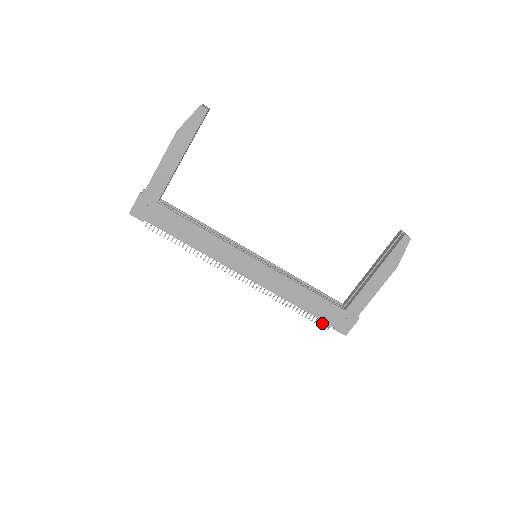
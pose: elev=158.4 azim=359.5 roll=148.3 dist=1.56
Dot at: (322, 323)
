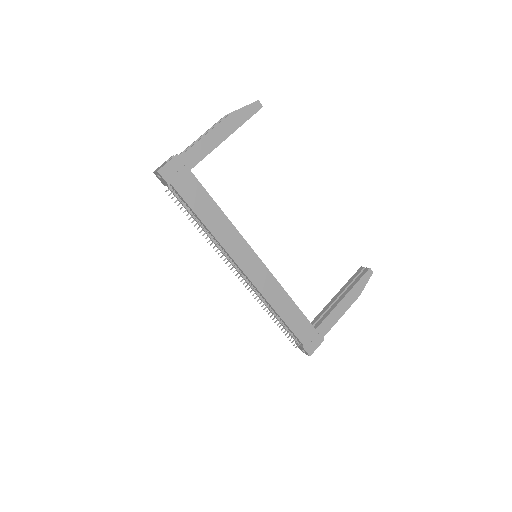
Dot at: (293, 340)
